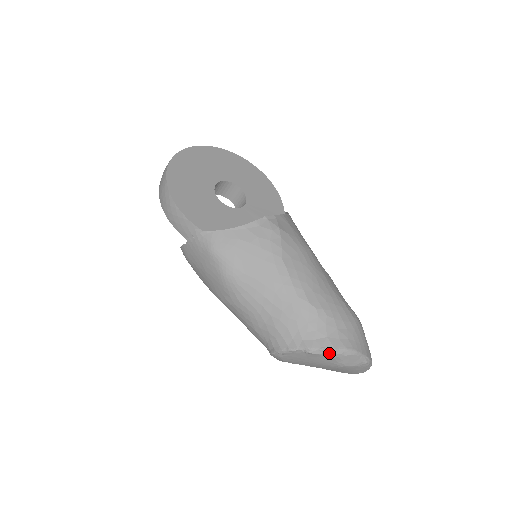
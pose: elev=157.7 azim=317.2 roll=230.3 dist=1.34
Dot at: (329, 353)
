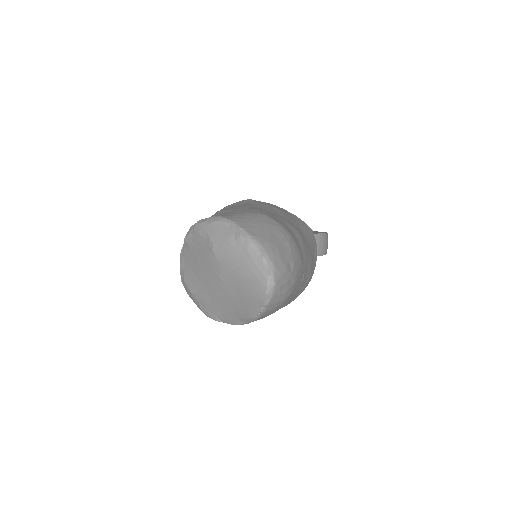
Dot at: (195, 226)
